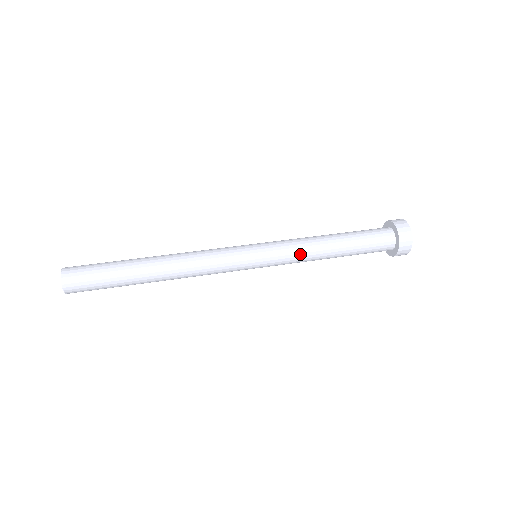
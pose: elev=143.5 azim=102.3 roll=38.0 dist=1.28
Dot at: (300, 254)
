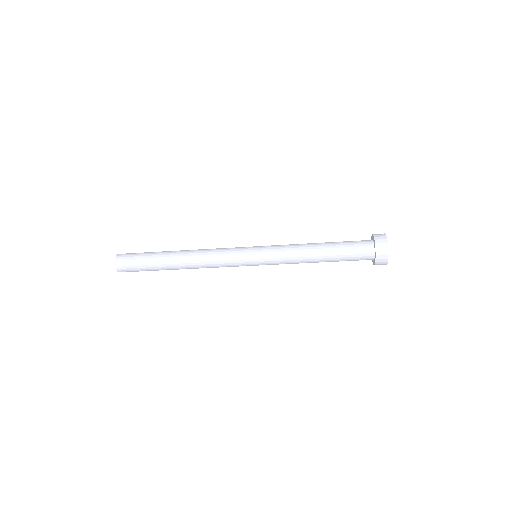
Dot at: (289, 245)
